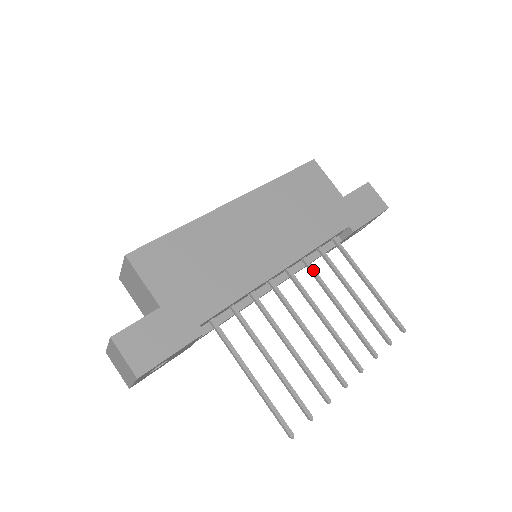
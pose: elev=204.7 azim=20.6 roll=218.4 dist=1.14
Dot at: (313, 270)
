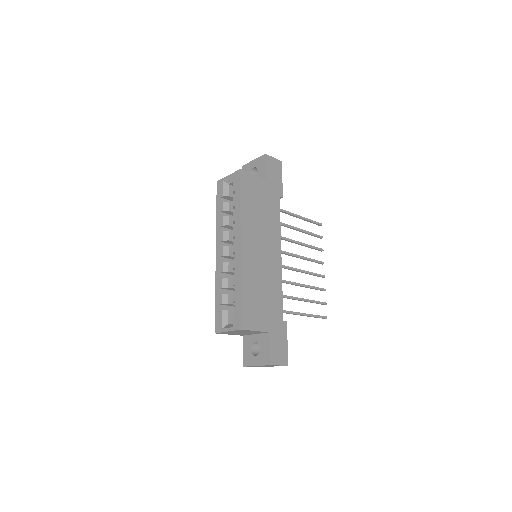
Dot at: (283, 238)
